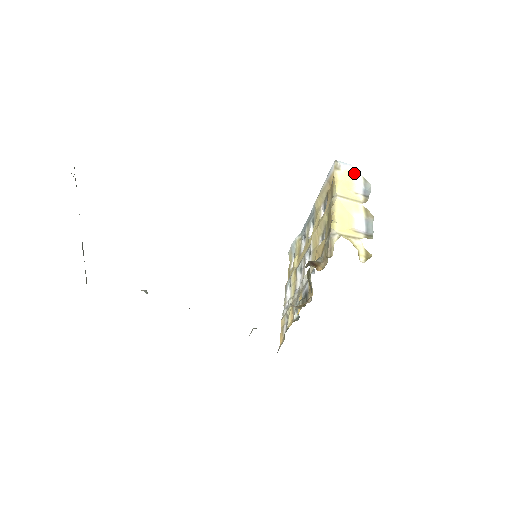
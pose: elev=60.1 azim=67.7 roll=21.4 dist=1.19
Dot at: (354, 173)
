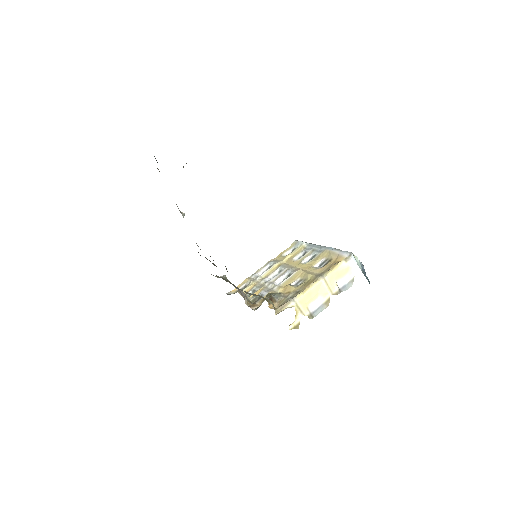
Dot at: (352, 271)
